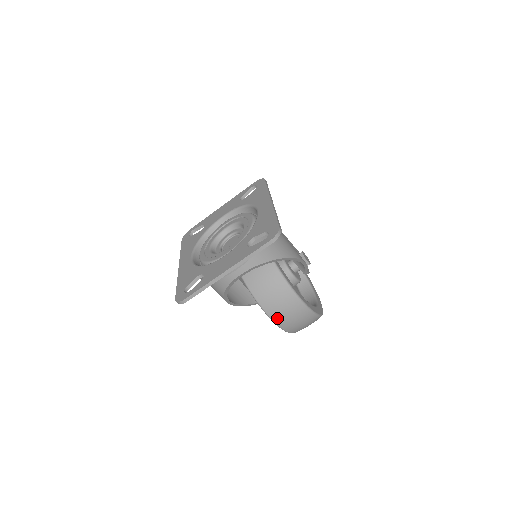
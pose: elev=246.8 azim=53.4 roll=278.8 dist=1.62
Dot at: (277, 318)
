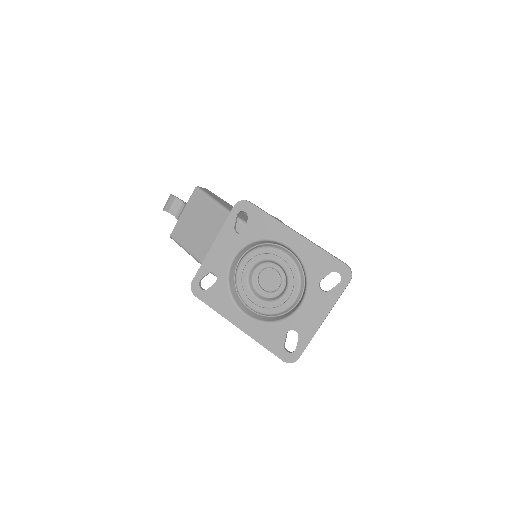
Dot at: occluded
